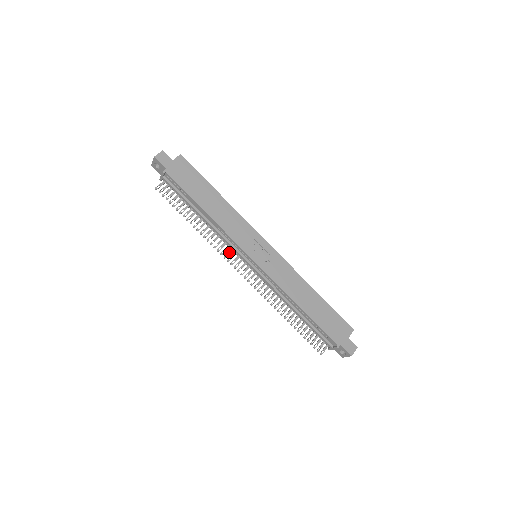
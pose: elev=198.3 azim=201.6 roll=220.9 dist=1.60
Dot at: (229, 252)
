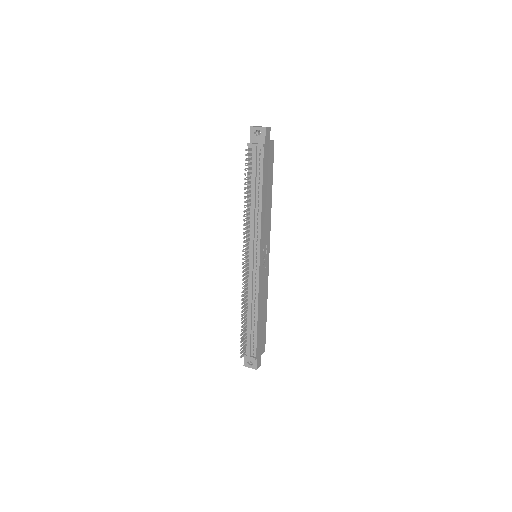
Dot at: (247, 240)
